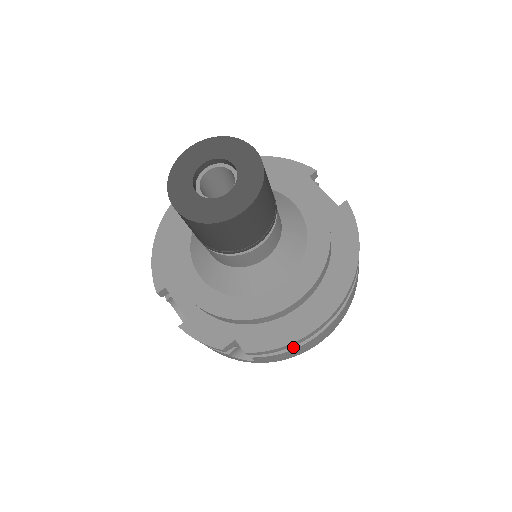
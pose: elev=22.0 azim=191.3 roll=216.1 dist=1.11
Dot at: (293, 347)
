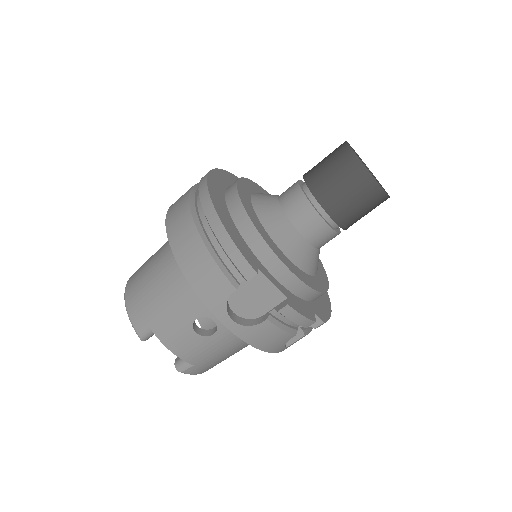
Dot at: occluded
